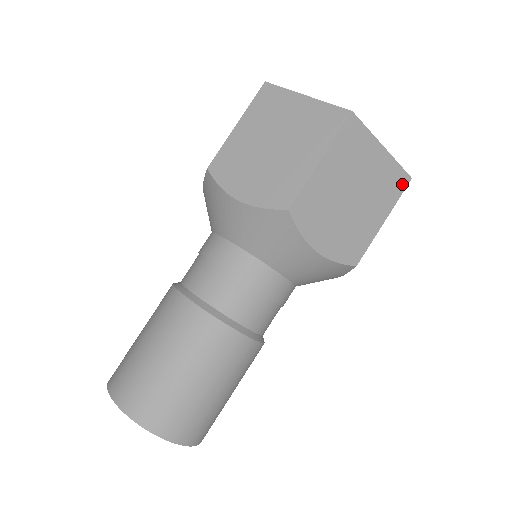
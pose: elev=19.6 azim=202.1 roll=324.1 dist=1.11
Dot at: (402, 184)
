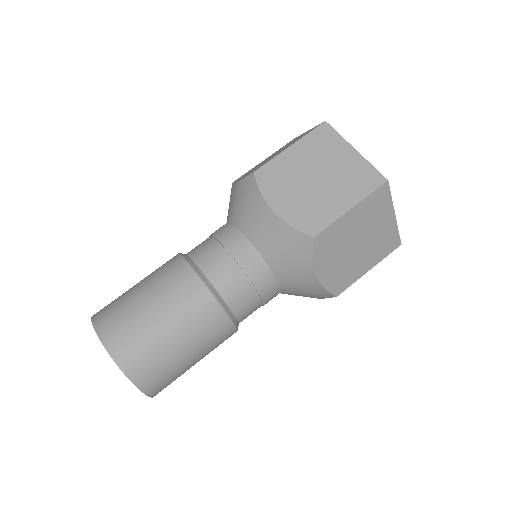
Dot at: occluded
